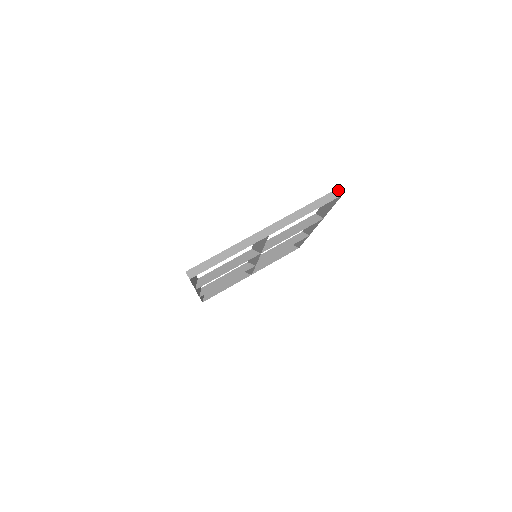
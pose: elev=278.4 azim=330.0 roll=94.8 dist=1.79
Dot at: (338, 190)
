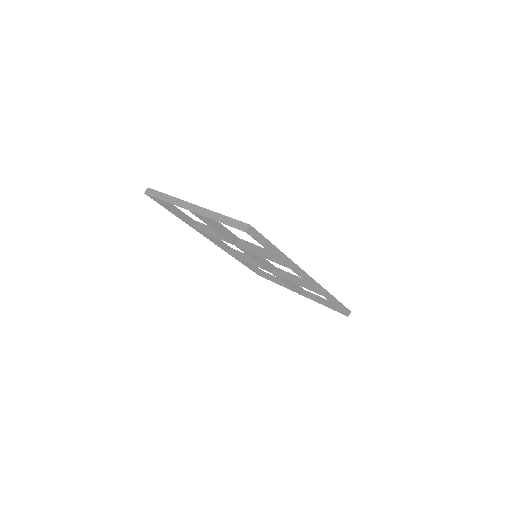
Dot at: (248, 226)
